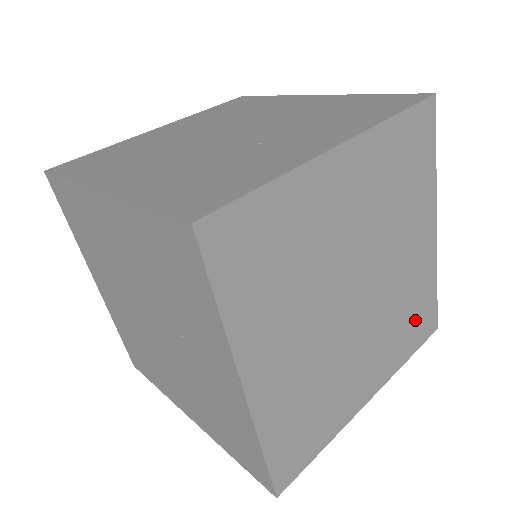
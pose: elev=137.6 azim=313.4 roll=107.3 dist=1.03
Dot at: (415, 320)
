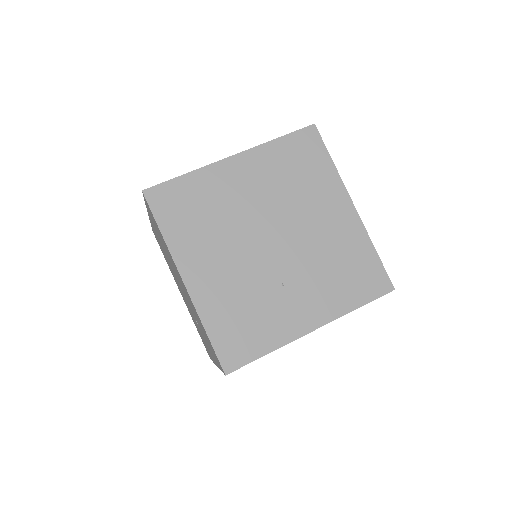
Dot at: occluded
